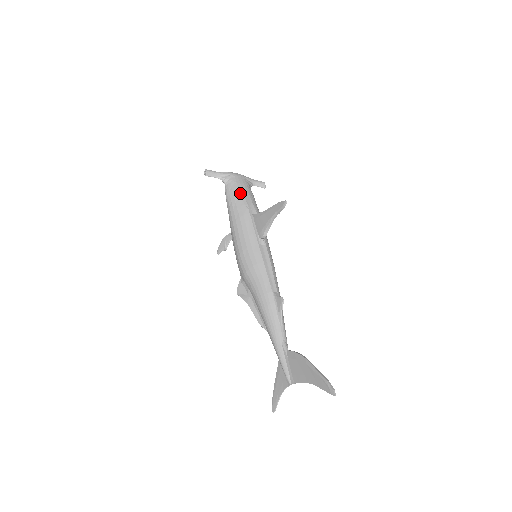
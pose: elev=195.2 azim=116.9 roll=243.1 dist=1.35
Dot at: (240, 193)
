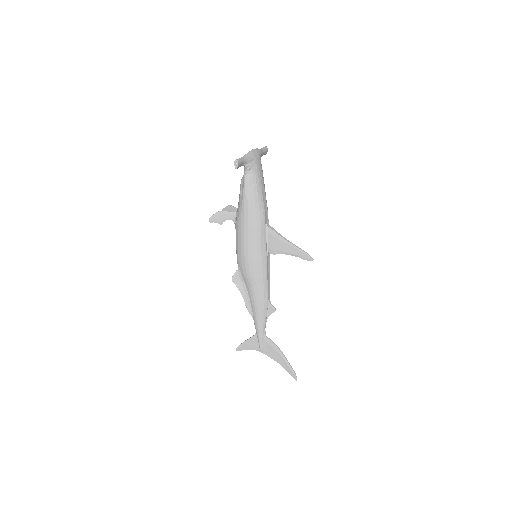
Dot at: (260, 194)
